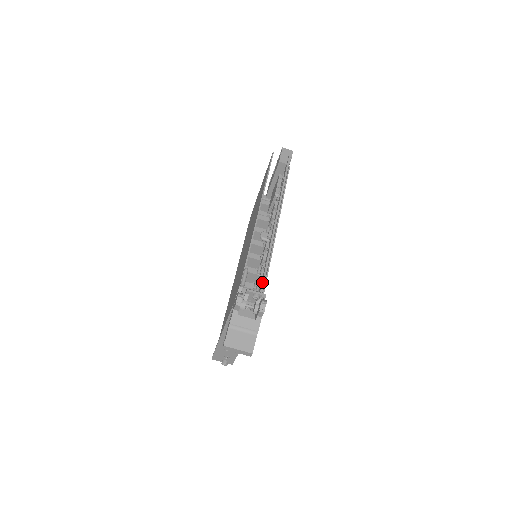
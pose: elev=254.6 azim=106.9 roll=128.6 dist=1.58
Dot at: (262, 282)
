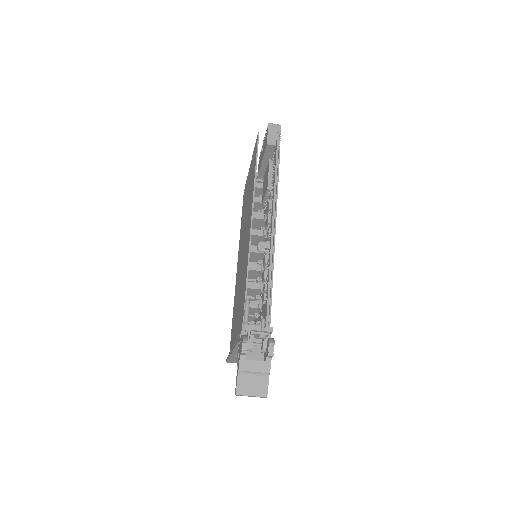
Dot at: (267, 310)
